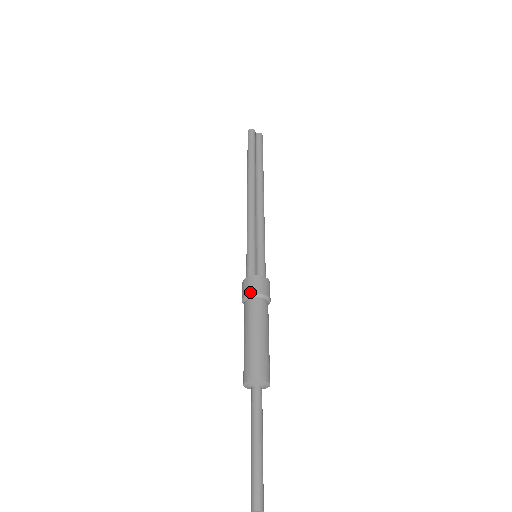
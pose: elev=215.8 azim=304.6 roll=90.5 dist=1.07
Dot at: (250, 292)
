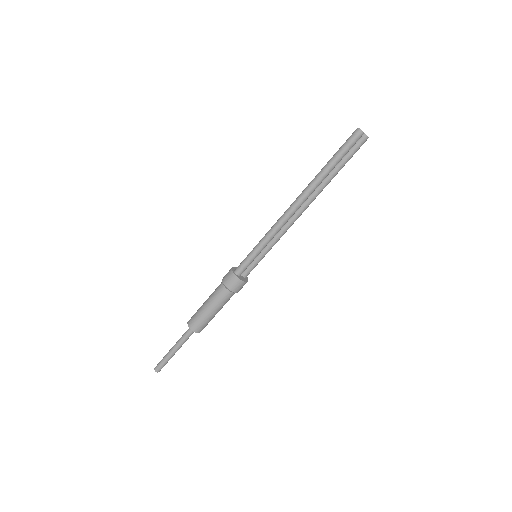
Dot at: (227, 286)
